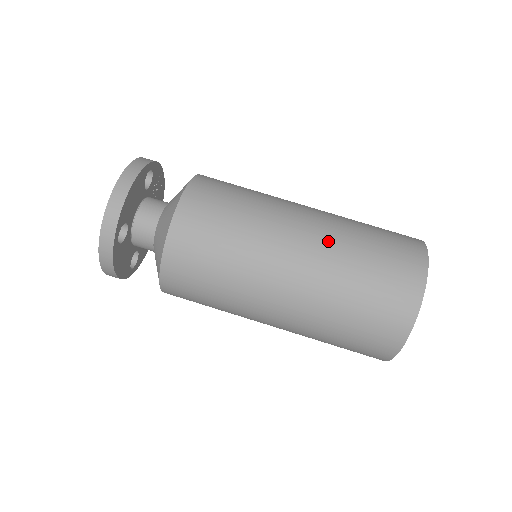
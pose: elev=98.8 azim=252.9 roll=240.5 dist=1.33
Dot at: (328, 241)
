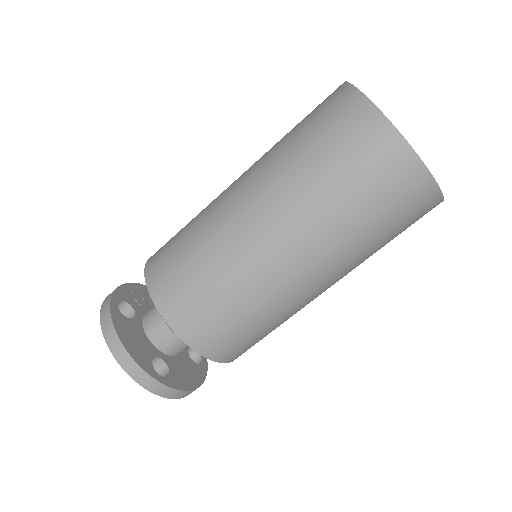
Dot at: (280, 196)
